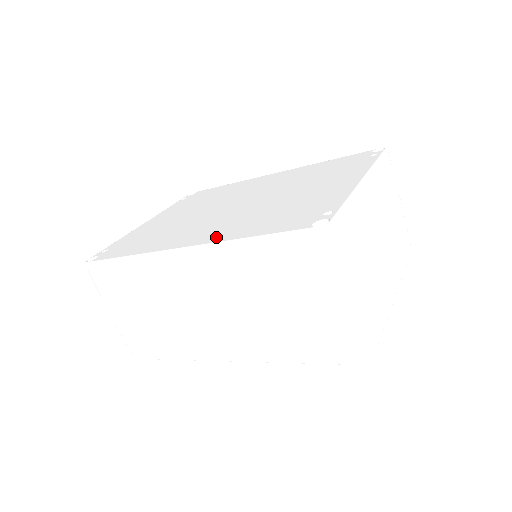
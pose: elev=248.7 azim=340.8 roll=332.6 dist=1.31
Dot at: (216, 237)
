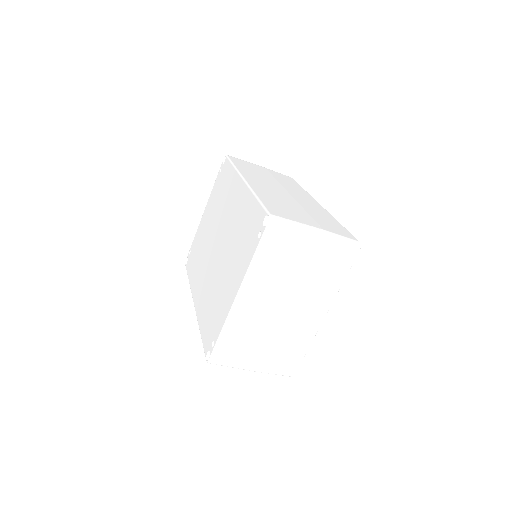
Dot at: (199, 309)
